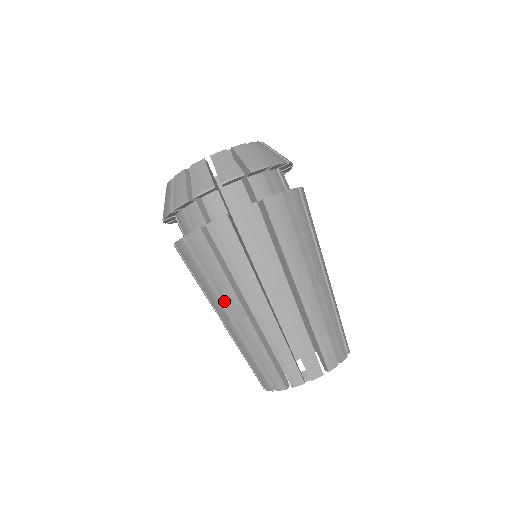
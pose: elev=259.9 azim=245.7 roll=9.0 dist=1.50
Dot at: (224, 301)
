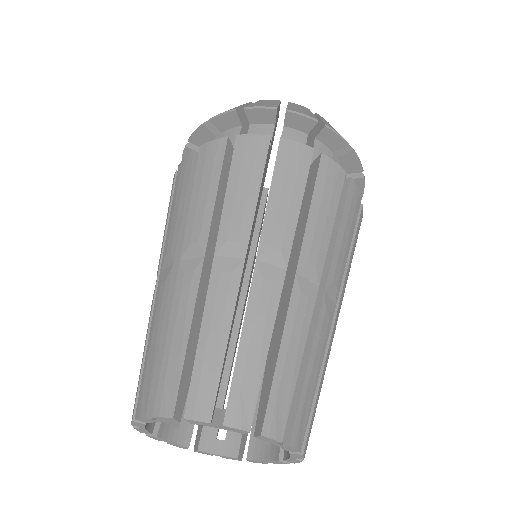
Dot at: (186, 237)
